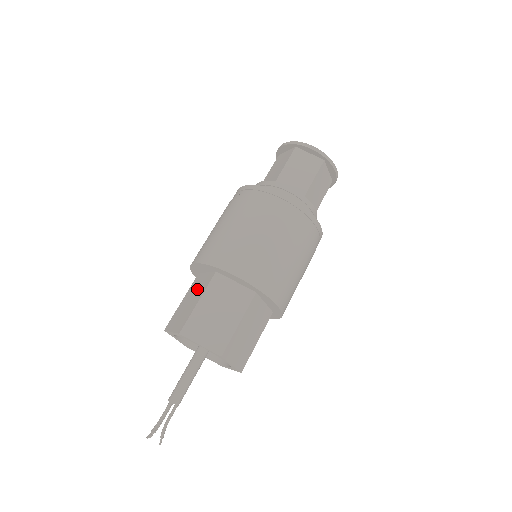
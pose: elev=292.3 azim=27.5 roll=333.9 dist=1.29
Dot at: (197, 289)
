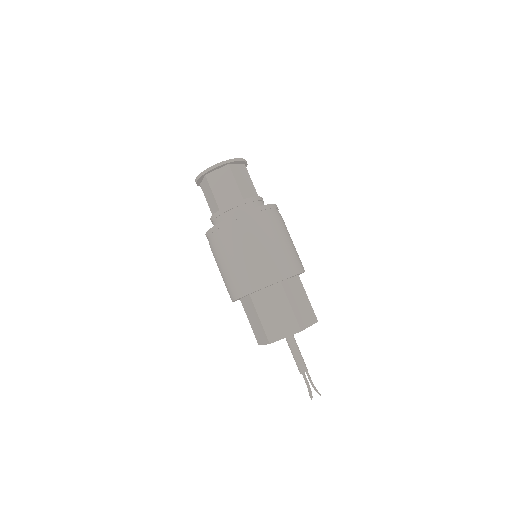
Dot at: (250, 311)
